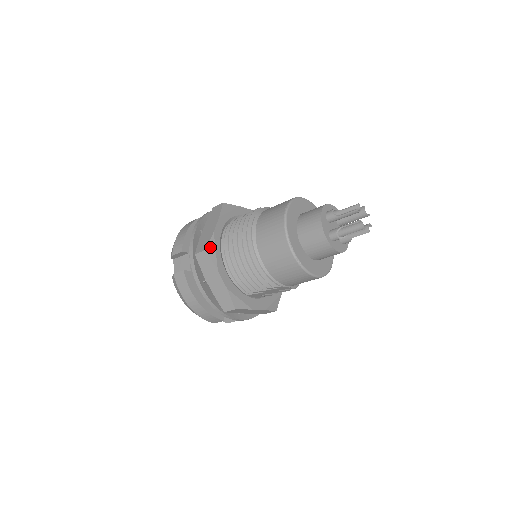
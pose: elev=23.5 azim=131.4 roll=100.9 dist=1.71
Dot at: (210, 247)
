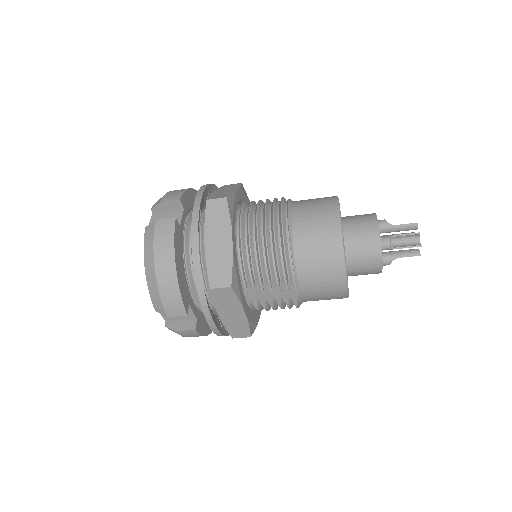
Dot at: (230, 200)
